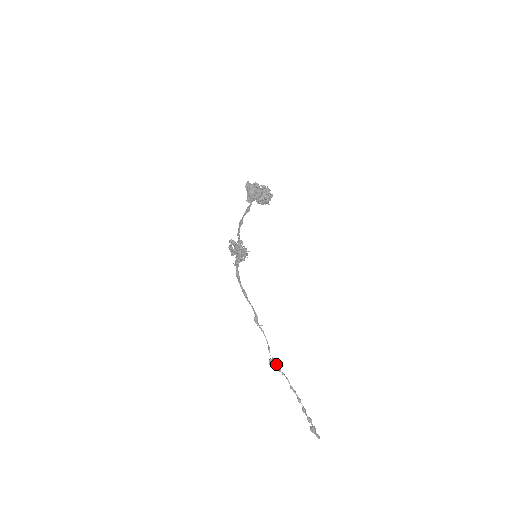
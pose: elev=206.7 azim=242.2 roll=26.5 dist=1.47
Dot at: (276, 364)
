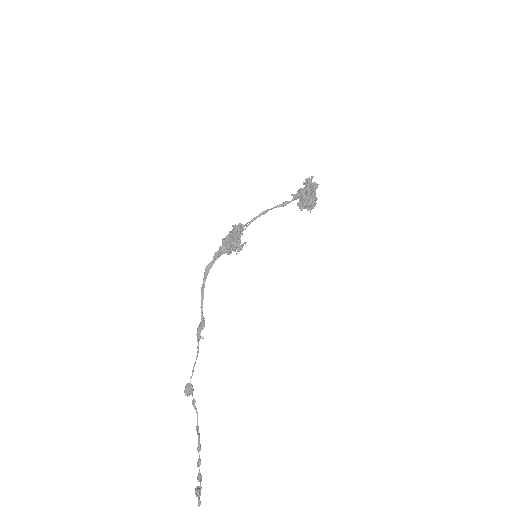
Dot at: (191, 393)
